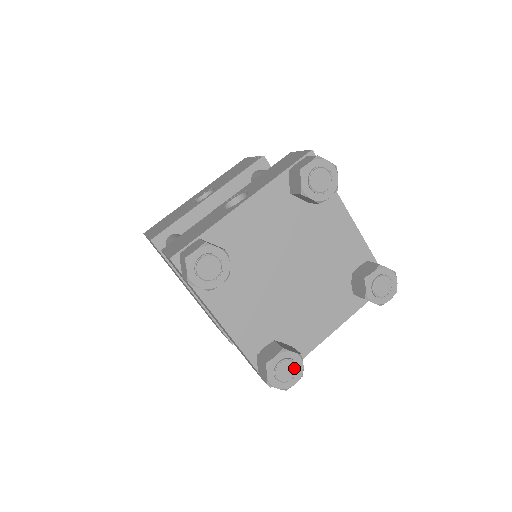
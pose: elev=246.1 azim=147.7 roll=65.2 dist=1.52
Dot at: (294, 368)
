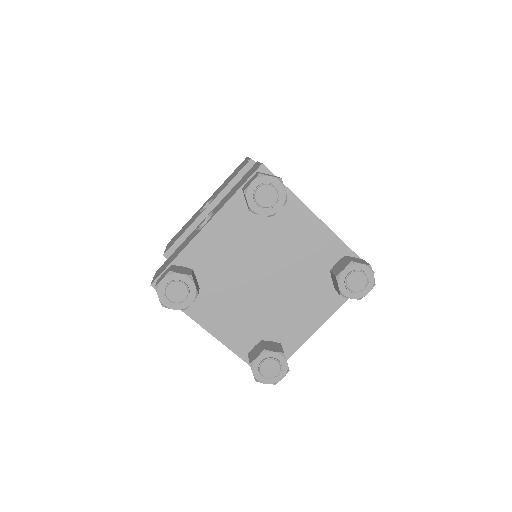
Dot at: (277, 365)
